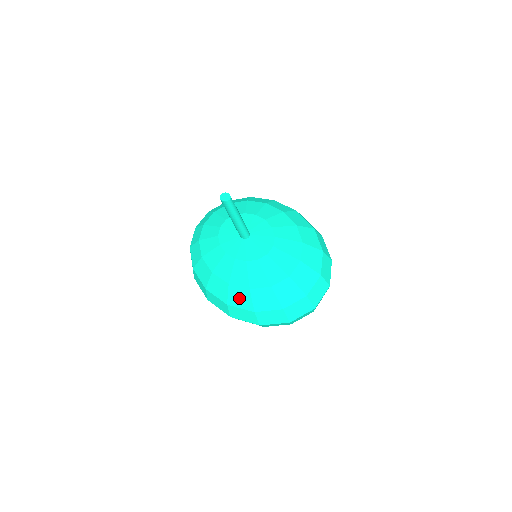
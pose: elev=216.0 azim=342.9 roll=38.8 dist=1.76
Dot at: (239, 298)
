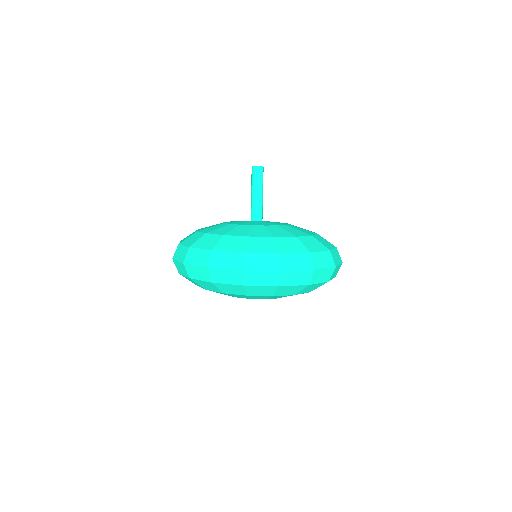
Dot at: (290, 245)
